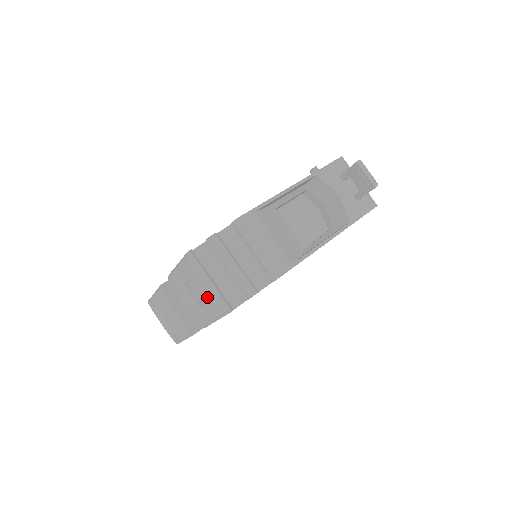
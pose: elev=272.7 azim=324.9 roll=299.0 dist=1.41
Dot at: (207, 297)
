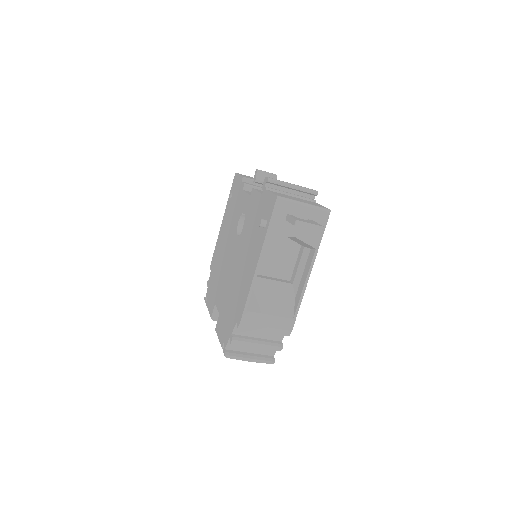
Dot at: occluded
